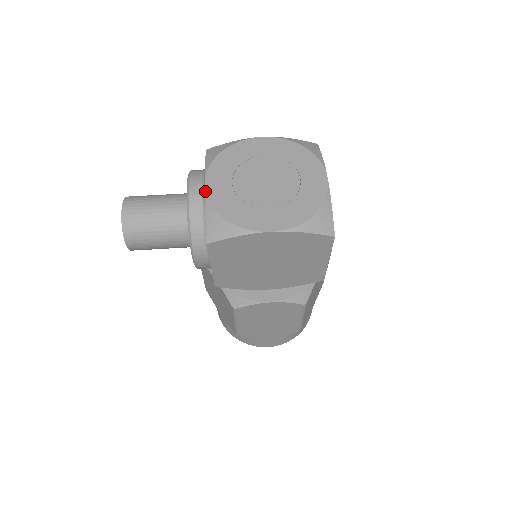
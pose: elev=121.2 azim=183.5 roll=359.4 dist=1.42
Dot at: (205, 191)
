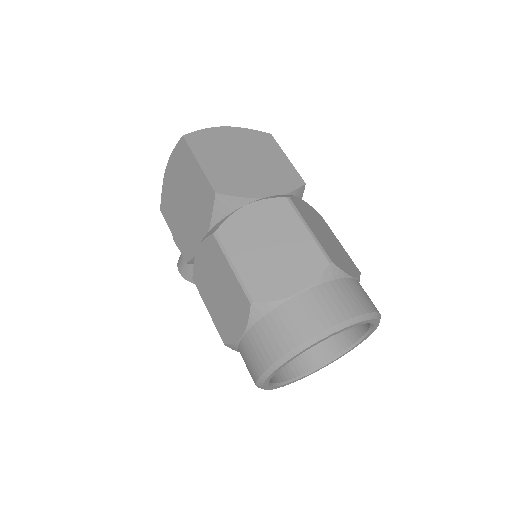
Dot at: occluded
